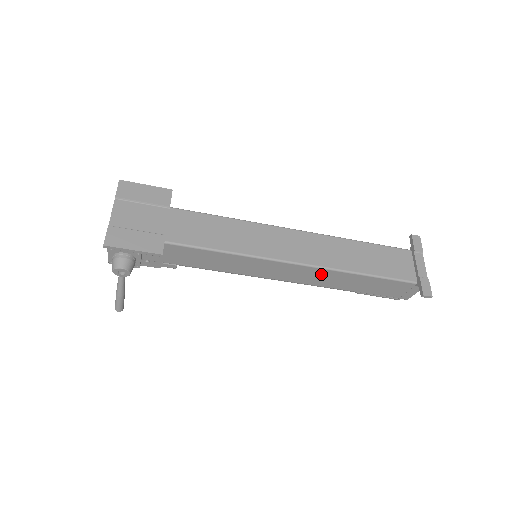
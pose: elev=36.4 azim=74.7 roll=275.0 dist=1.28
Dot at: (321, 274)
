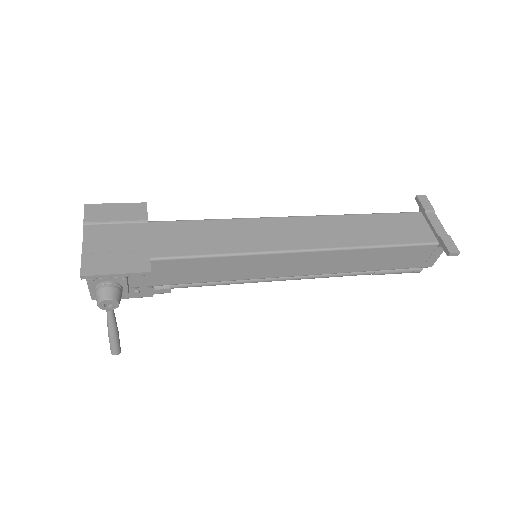
Dot at: (333, 257)
